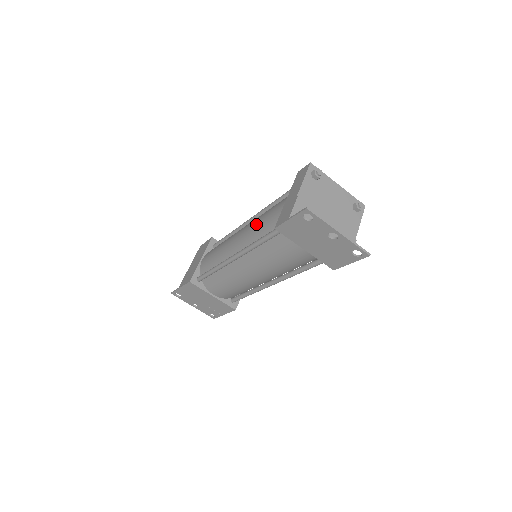
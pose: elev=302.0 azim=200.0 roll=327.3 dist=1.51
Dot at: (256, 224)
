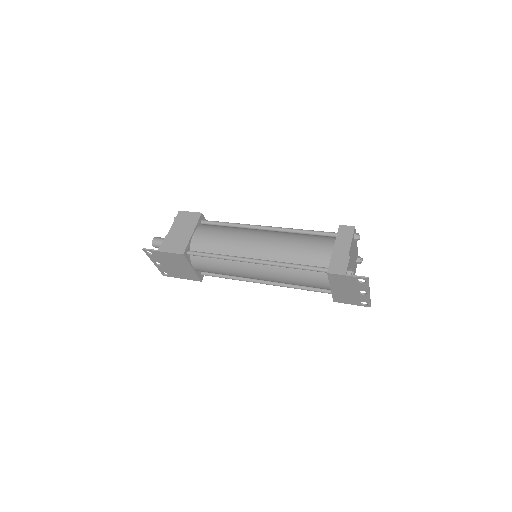
Dot at: (289, 247)
